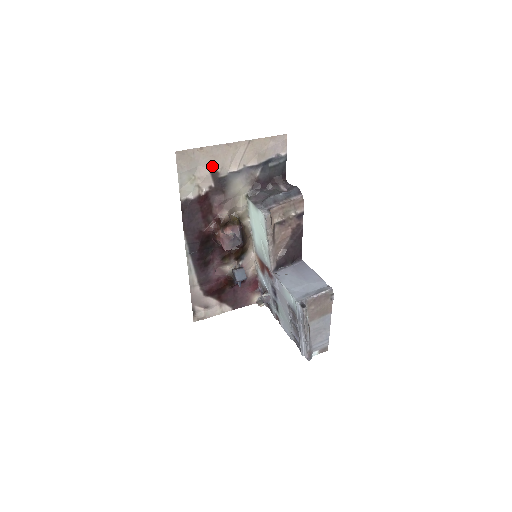
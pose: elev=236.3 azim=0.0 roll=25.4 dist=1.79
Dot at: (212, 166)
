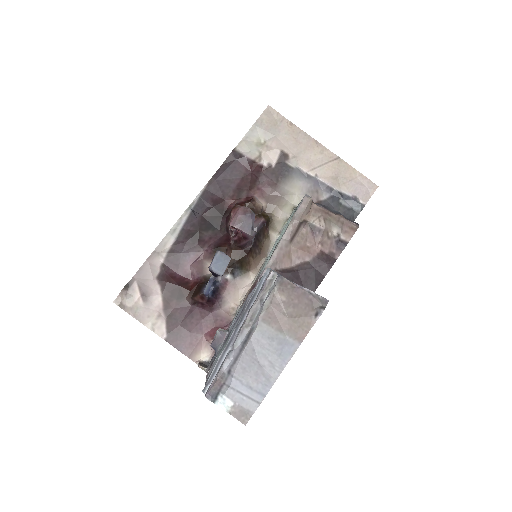
Dot at: (288, 147)
